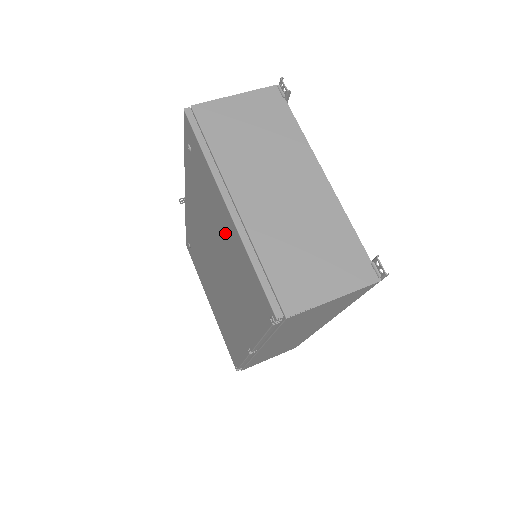
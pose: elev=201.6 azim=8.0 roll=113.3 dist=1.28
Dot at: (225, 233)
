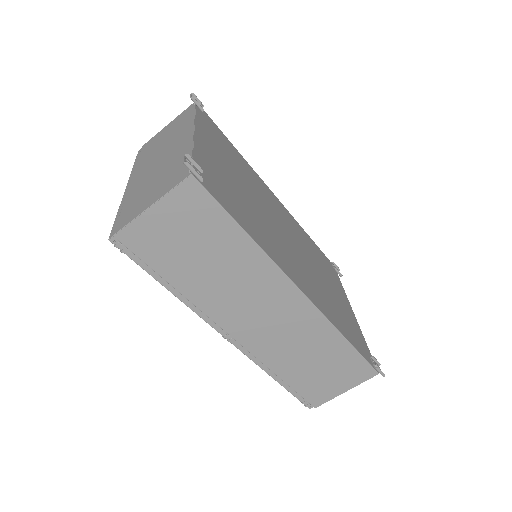
Dot at: occluded
